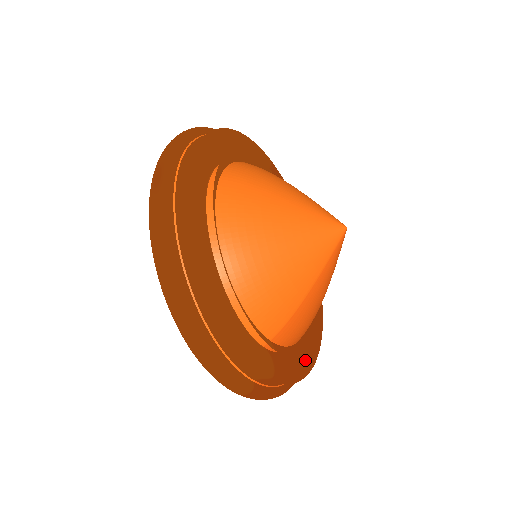
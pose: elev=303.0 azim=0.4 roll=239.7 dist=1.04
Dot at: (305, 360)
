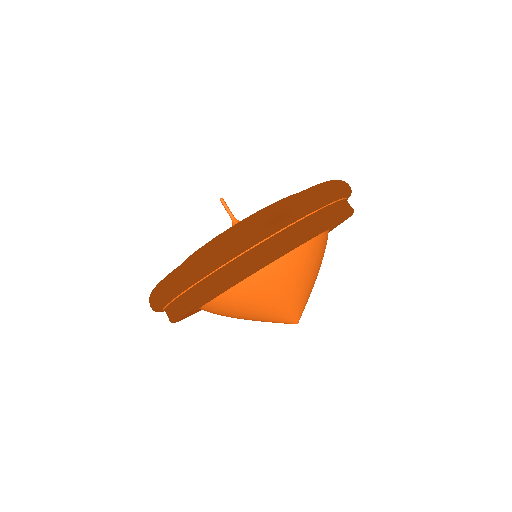
Dot at: occluded
